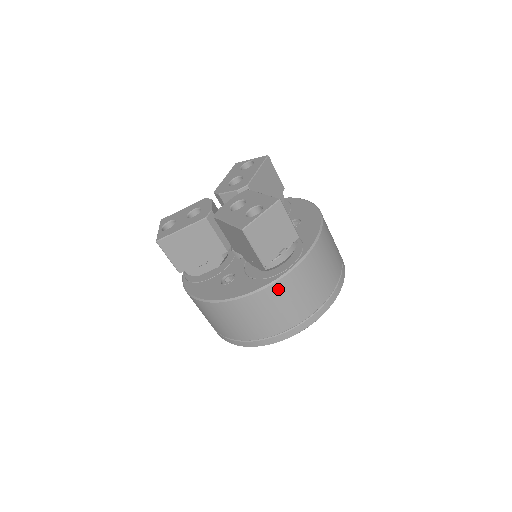
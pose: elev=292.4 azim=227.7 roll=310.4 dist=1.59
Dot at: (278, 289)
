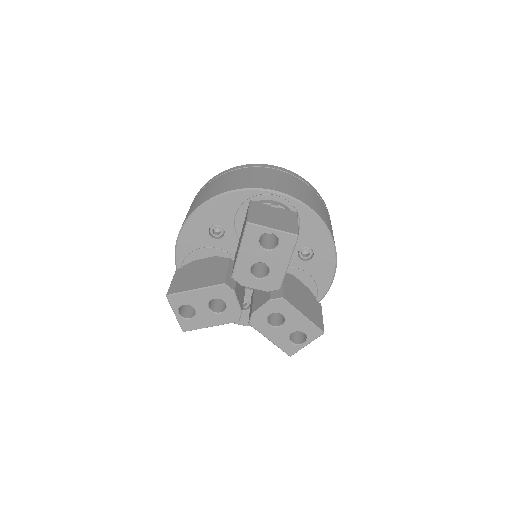
Dot at: occluded
